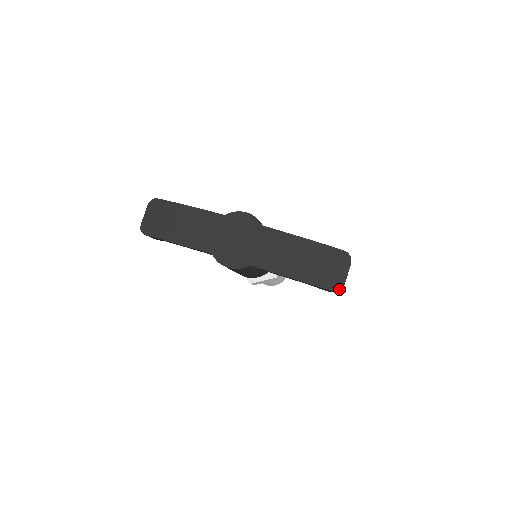
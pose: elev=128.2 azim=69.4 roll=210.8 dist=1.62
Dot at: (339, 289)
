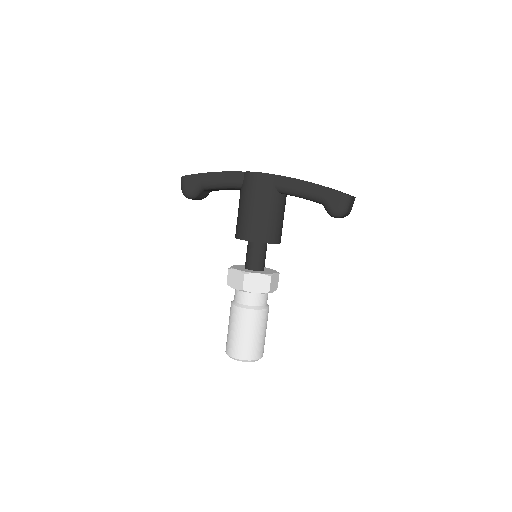
Dot at: (349, 195)
